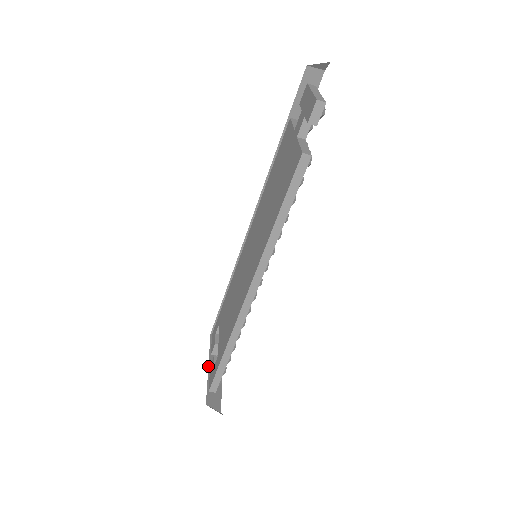
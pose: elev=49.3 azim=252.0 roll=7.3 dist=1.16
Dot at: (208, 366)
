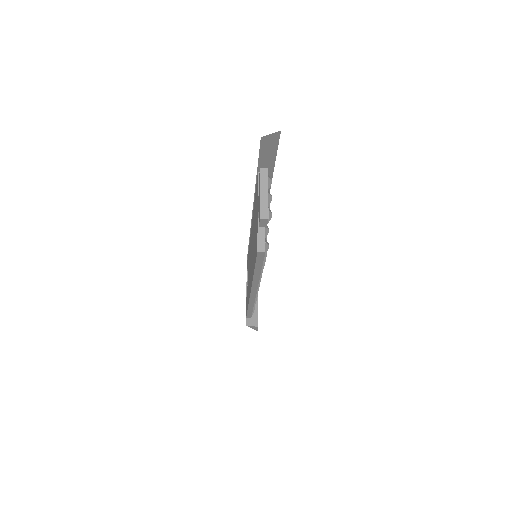
Dot at: (246, 292)
